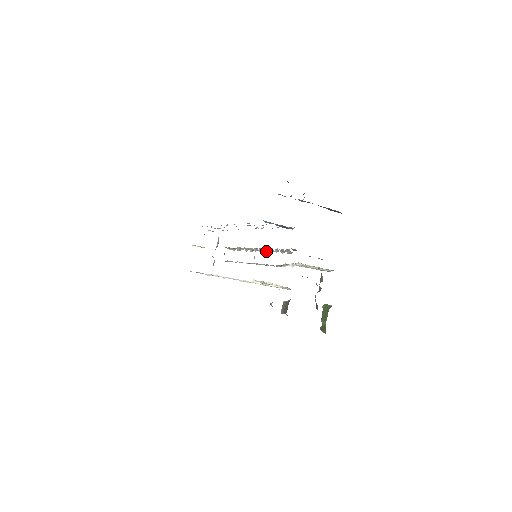
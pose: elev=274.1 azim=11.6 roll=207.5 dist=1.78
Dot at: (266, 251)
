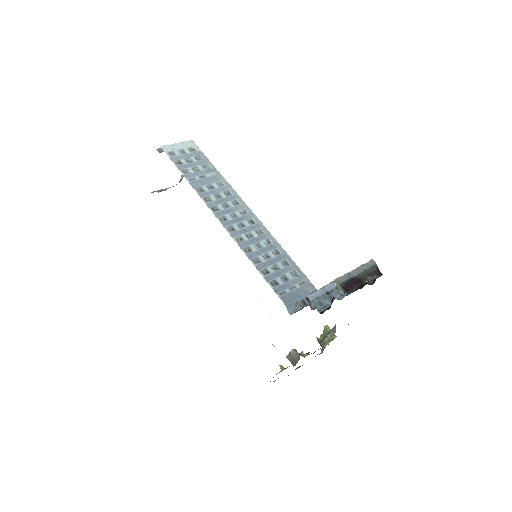
Dot at: occluded
